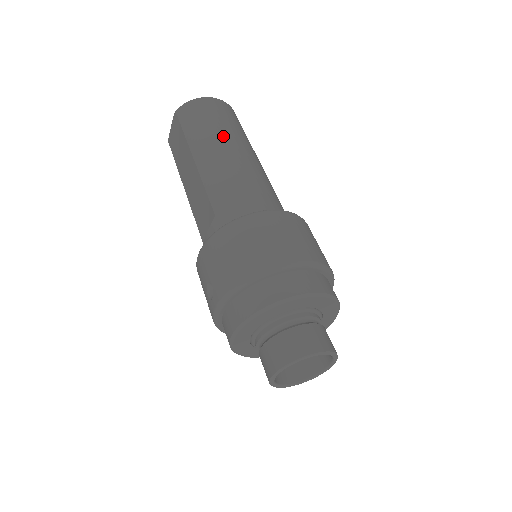
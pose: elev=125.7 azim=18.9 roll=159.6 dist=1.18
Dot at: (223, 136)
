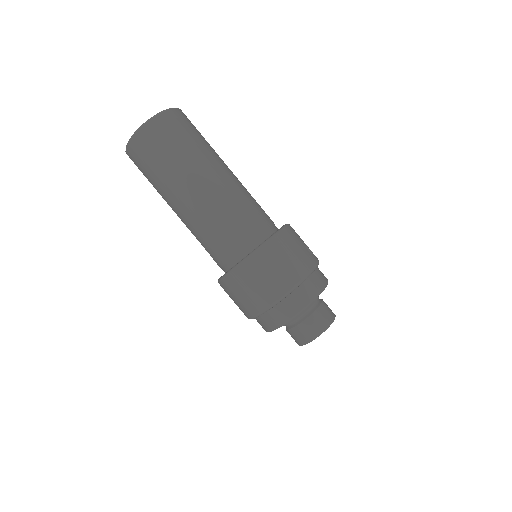
Dot at: (173, 183)
